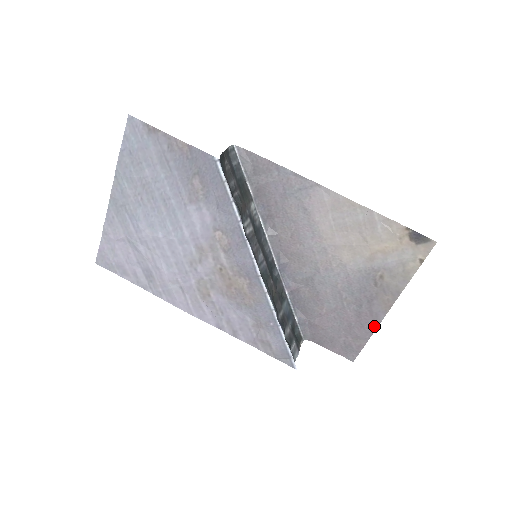
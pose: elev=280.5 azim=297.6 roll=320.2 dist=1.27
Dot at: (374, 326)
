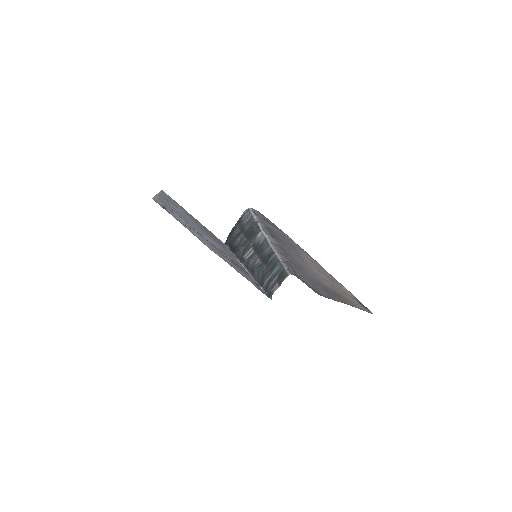
Dot at: (332, 299)
